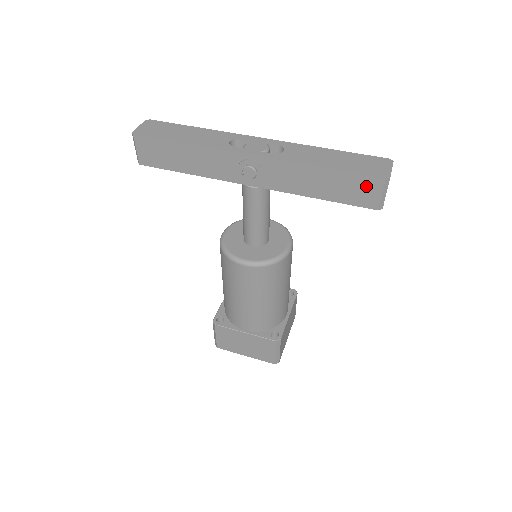
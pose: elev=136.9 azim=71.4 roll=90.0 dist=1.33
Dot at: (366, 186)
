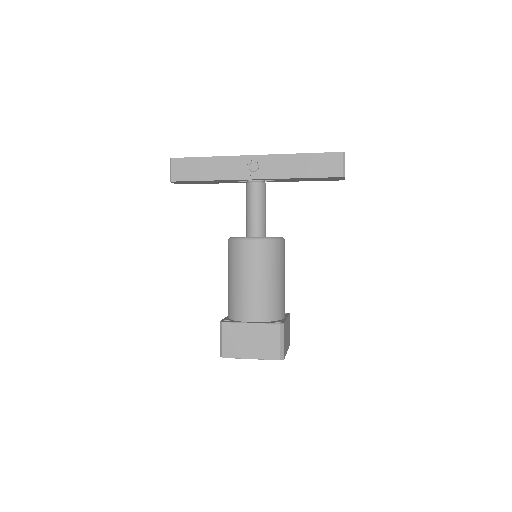
Dot at: (331, 160)
